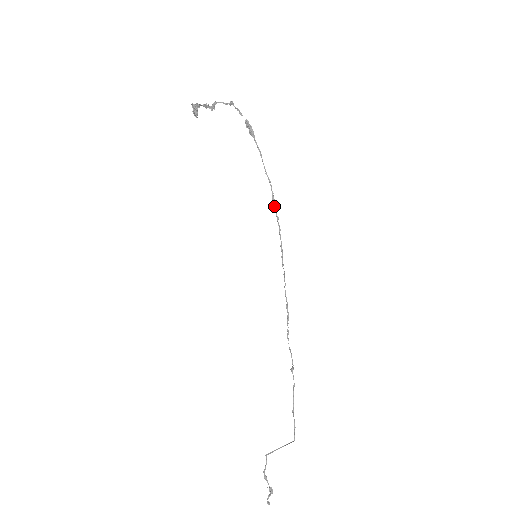
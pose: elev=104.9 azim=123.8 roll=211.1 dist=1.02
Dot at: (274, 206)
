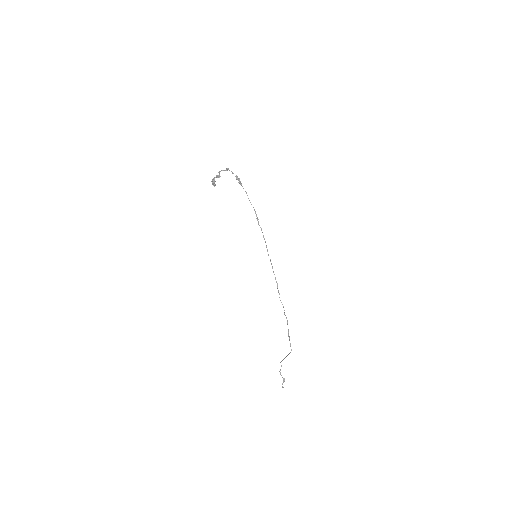
Dot at: (258, 222)
